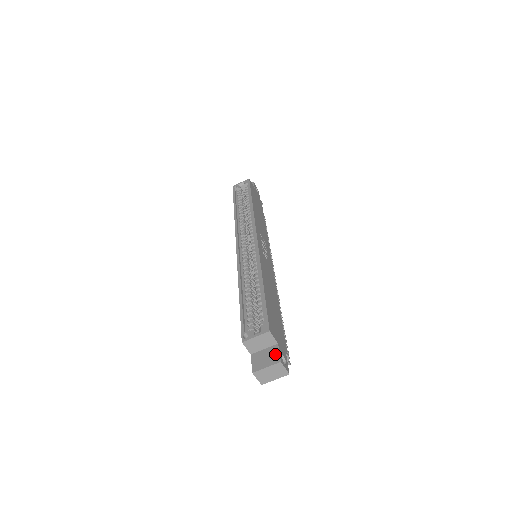
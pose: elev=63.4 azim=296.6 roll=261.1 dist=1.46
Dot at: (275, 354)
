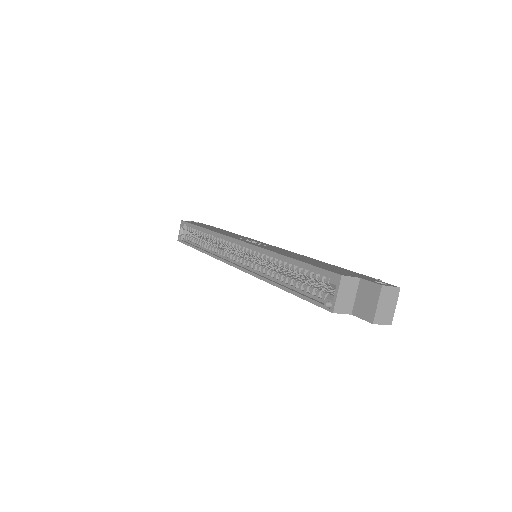
Dot at: (369, 287)
